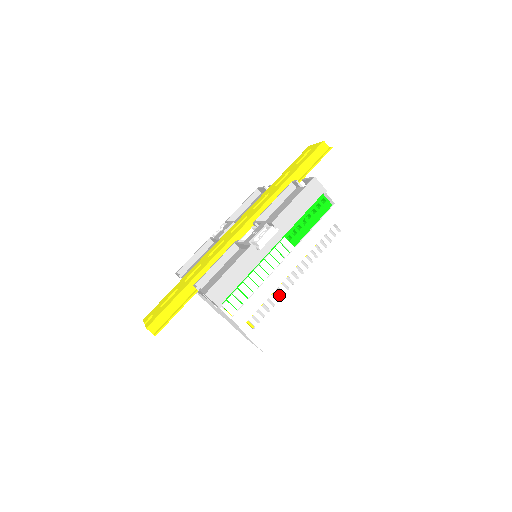
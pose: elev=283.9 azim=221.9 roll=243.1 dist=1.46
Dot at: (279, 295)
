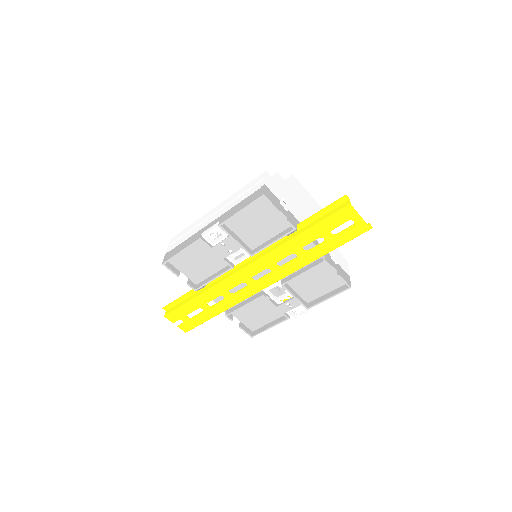
Dot at: occluded
